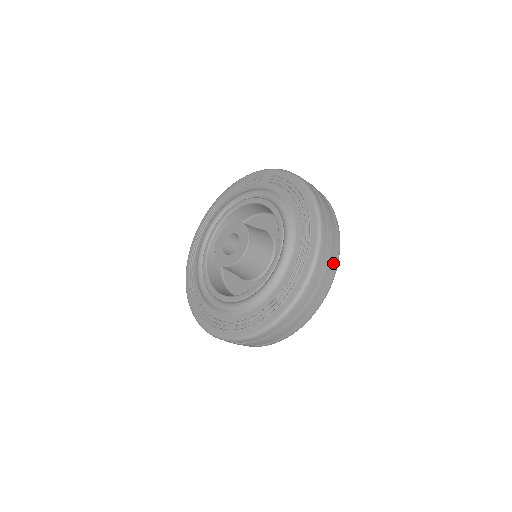
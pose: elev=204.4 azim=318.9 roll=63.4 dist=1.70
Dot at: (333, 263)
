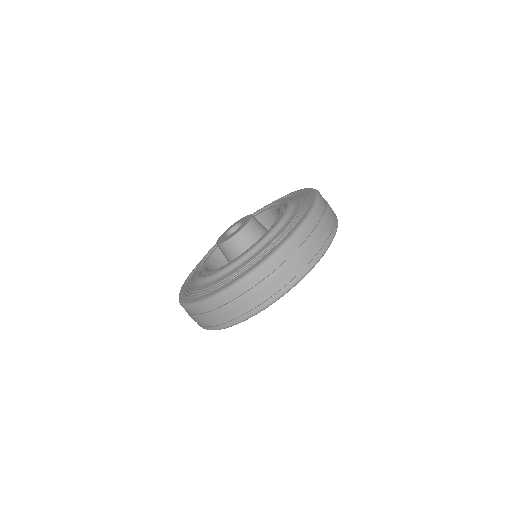
Dot at: occluded
